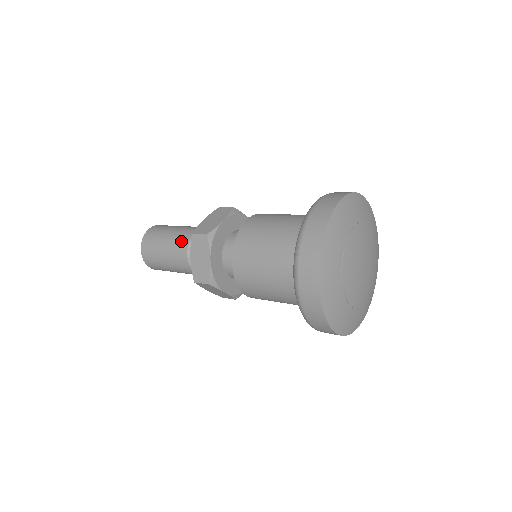
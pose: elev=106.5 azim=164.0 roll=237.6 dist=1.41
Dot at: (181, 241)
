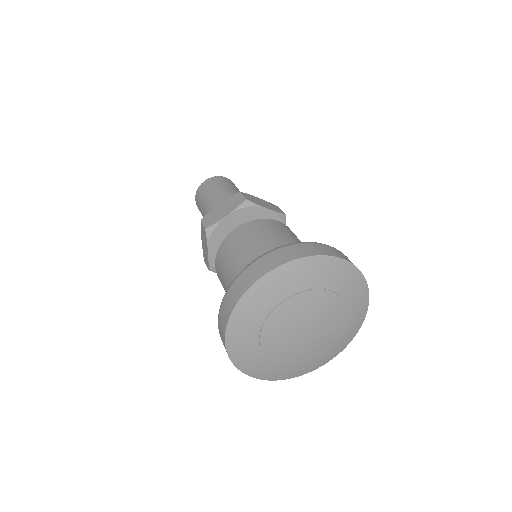
Dot at: occluded
